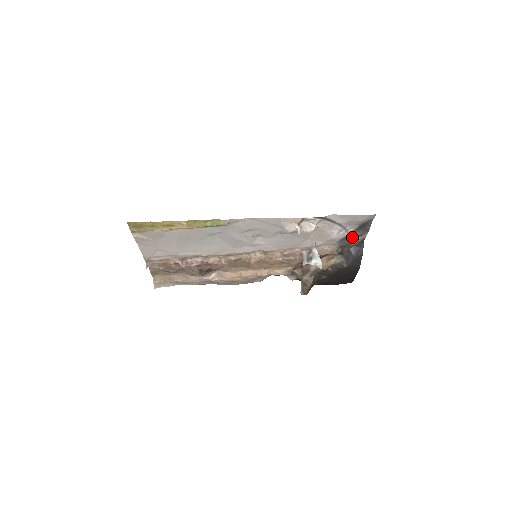
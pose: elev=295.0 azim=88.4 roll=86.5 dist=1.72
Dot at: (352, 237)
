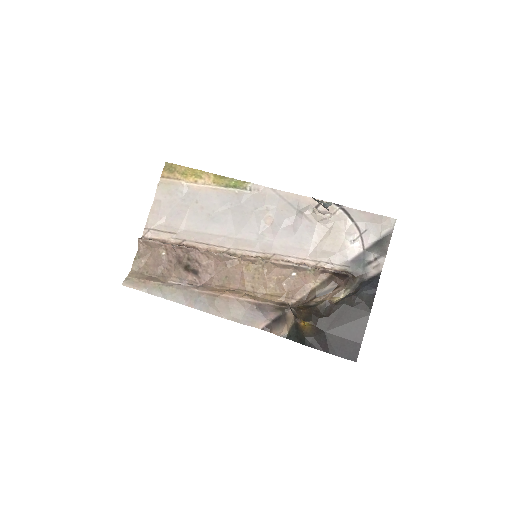
Dot at: (367, 259)
